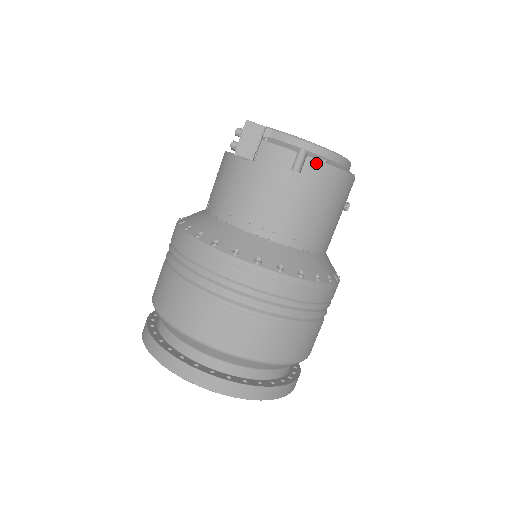
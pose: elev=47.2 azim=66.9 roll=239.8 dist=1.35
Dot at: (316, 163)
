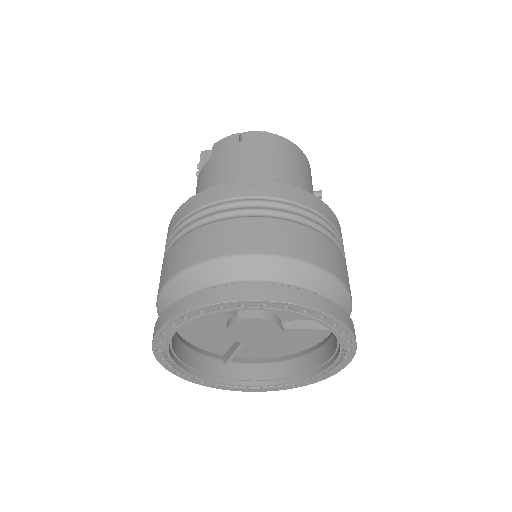
Dot at: (257, 133)
